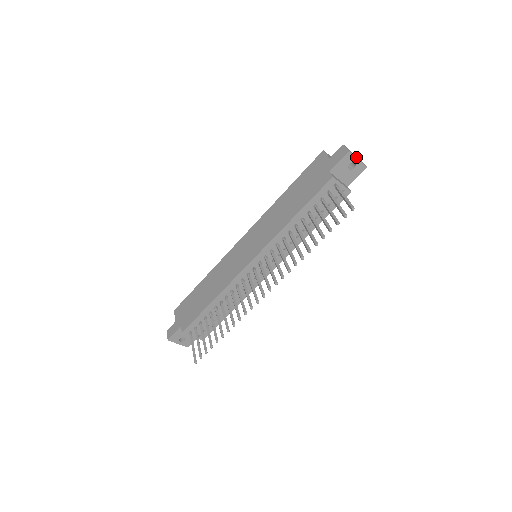
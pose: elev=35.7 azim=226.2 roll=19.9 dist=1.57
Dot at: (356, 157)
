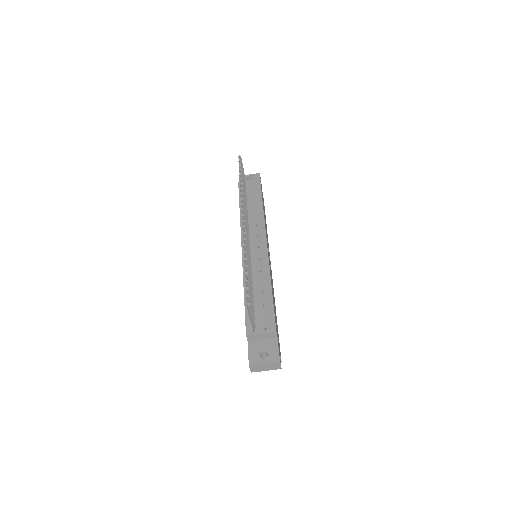
Dot at: (247, 175)
